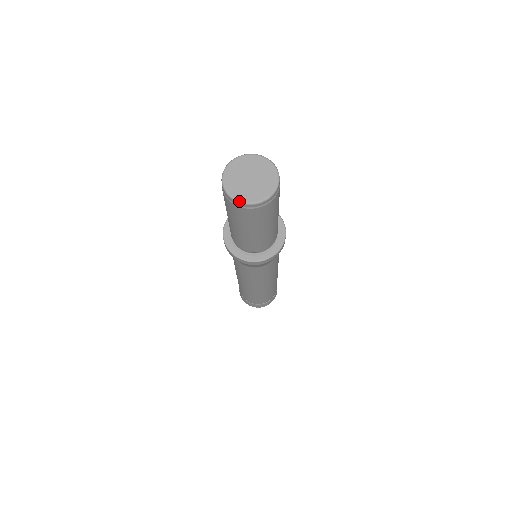
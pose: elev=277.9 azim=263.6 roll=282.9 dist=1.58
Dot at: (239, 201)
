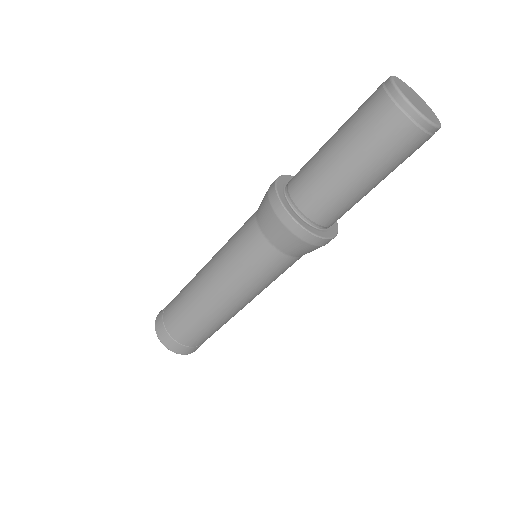
Dot at: (401, 91)
